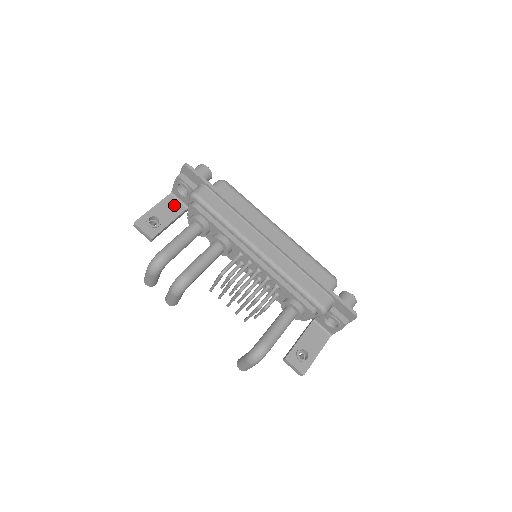
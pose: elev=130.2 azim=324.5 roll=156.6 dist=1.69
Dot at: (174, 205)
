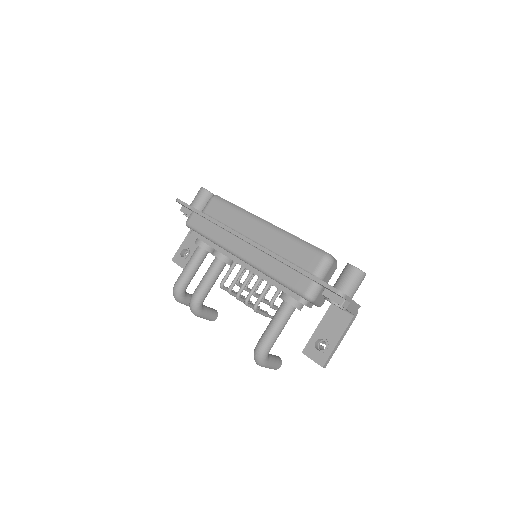
Dot at: occluded
